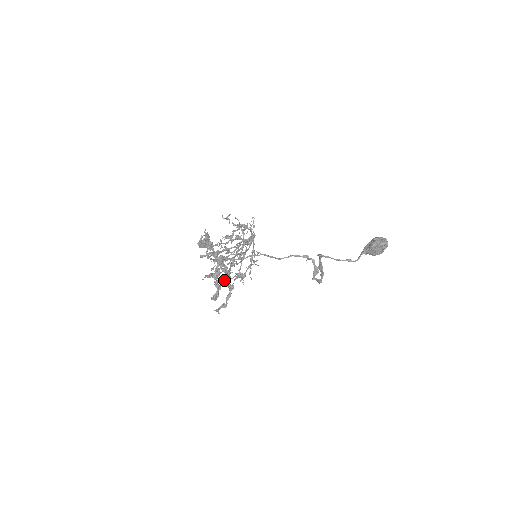
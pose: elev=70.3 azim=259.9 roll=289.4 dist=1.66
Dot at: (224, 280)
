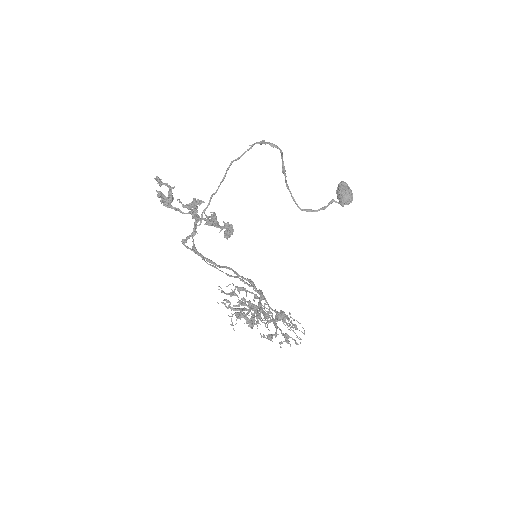
Dot at: (215, 226)
